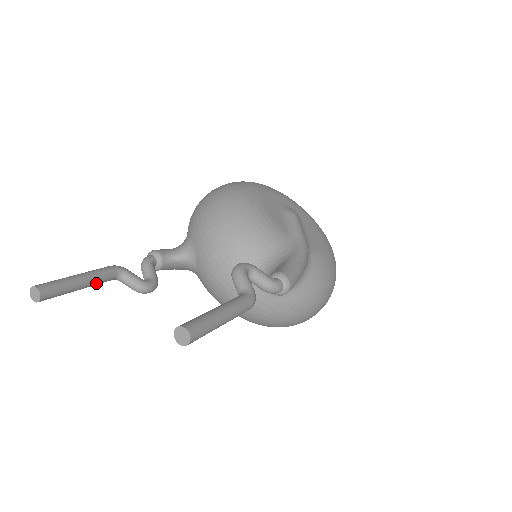
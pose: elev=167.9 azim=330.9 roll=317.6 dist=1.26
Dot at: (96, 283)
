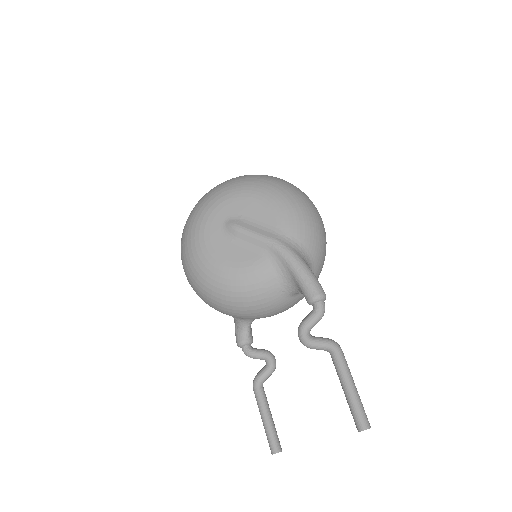
Dot at: (268, 405)
